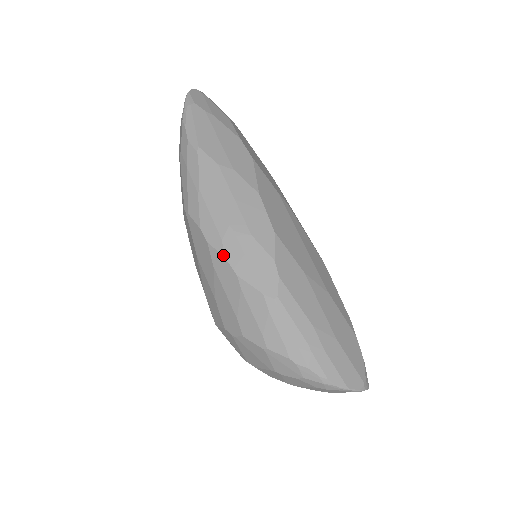
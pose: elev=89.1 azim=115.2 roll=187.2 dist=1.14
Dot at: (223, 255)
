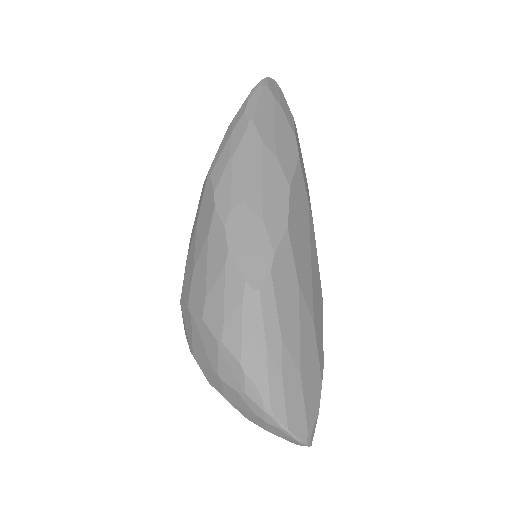
Dot at: (224, 224)
